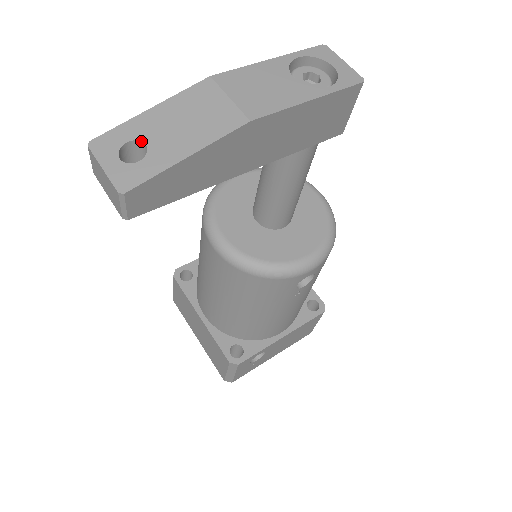
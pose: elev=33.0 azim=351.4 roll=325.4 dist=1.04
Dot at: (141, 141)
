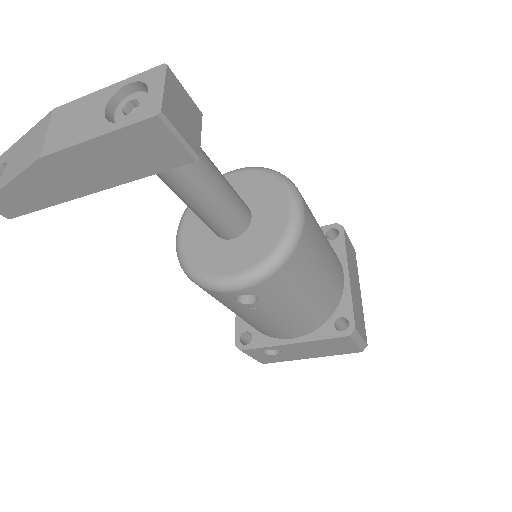
Dot at: (7, 163)
